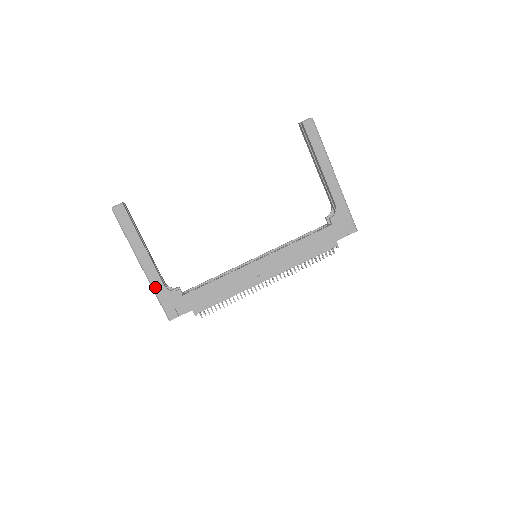
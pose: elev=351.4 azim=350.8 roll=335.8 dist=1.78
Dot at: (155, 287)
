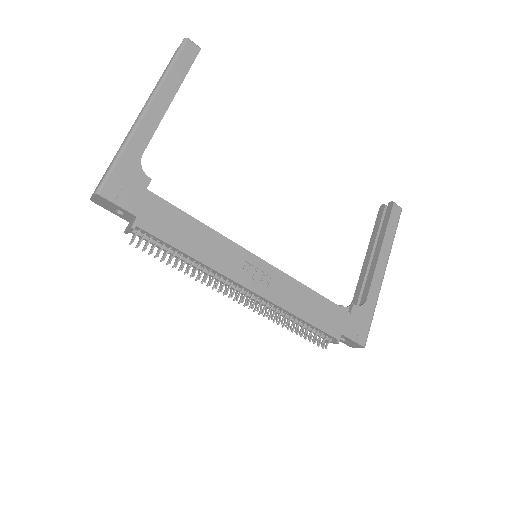
Dot at: (131, 142)
